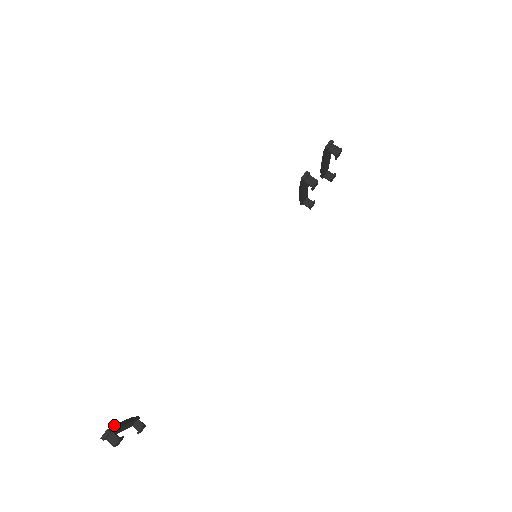
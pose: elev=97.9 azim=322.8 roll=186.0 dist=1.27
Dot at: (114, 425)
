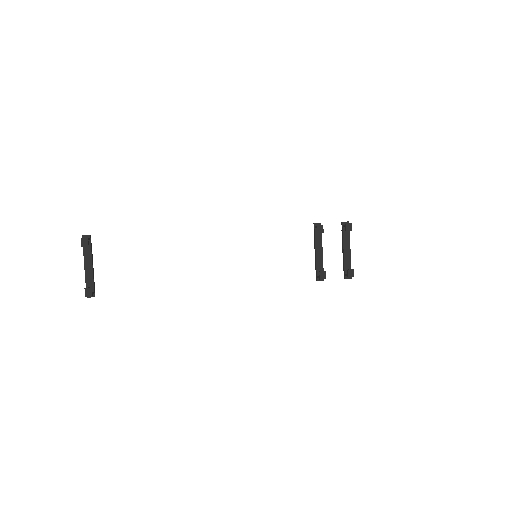
Dot at: occluded
